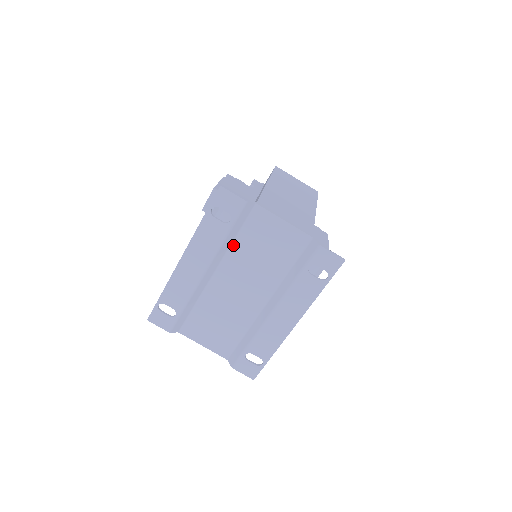
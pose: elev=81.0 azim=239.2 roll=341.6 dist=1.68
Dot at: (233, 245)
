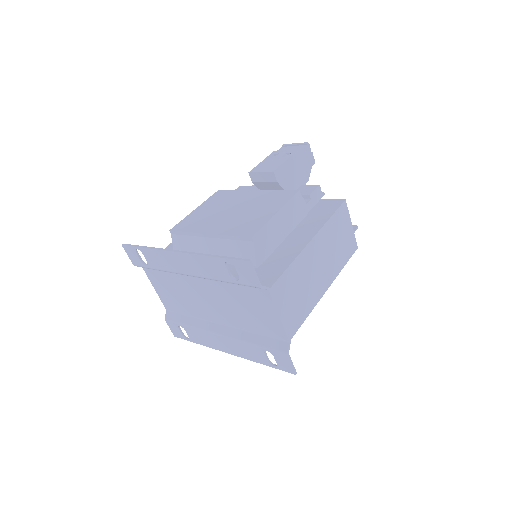
Dot at: (227, 284)
